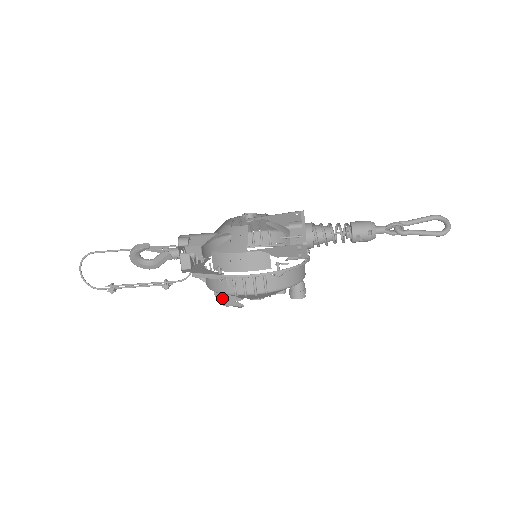
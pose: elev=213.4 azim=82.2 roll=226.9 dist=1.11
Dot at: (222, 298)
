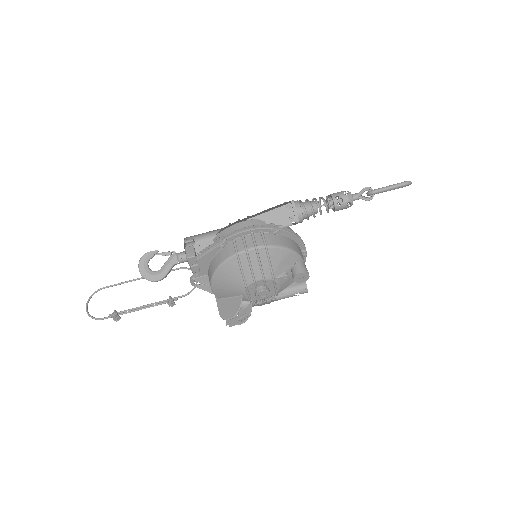
Dot at: (227, 312)
